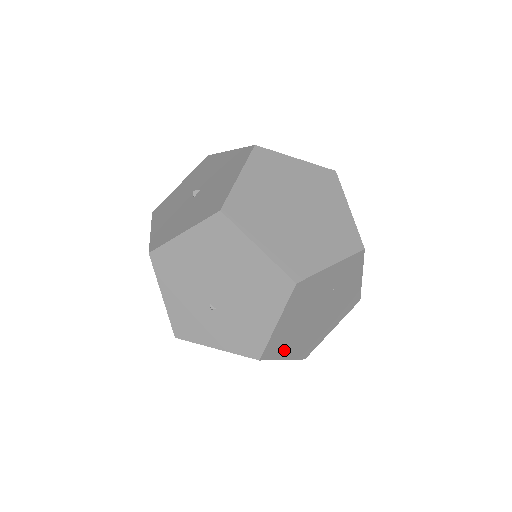
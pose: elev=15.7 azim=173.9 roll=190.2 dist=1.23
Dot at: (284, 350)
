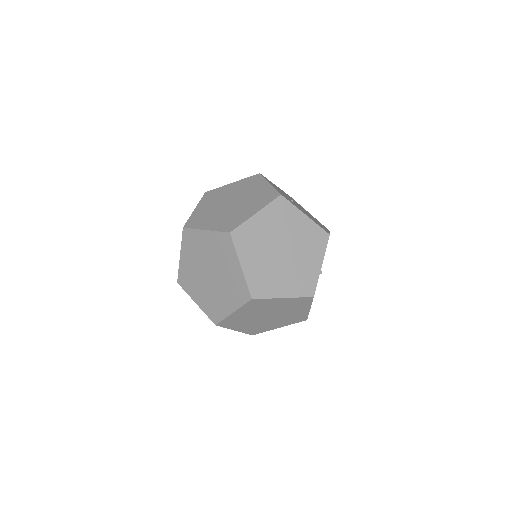
Dot at: (269, 328)
